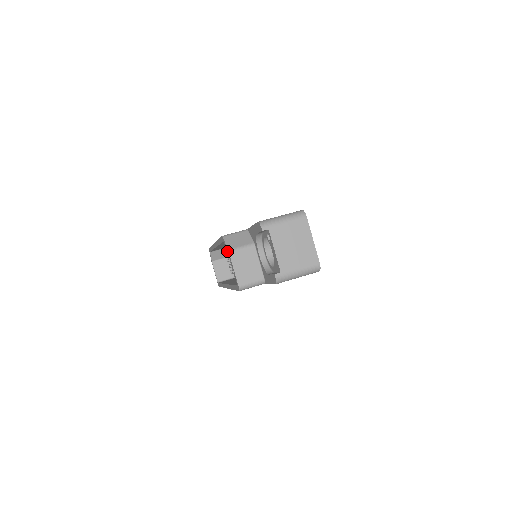
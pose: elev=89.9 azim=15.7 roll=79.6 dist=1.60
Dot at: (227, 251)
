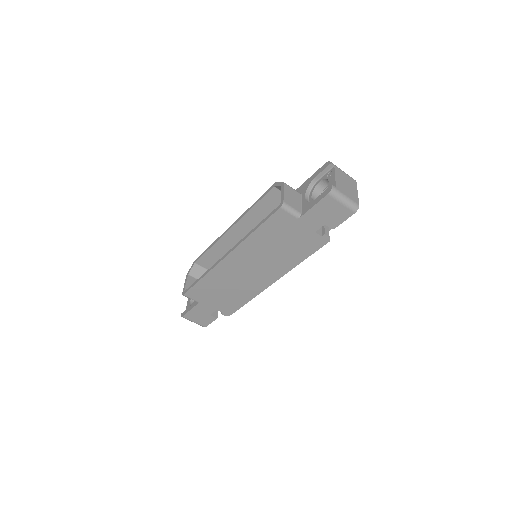
Dot at: occluded
